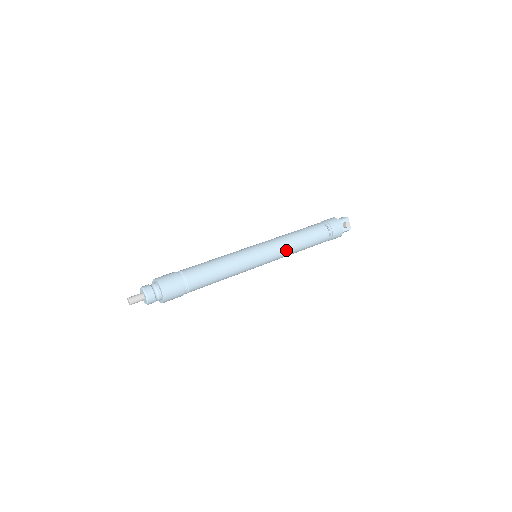
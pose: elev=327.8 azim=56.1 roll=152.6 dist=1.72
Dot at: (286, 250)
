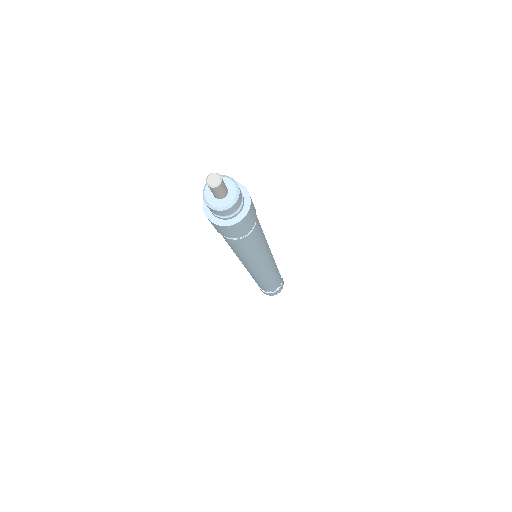
Dot at: (274, 269)
